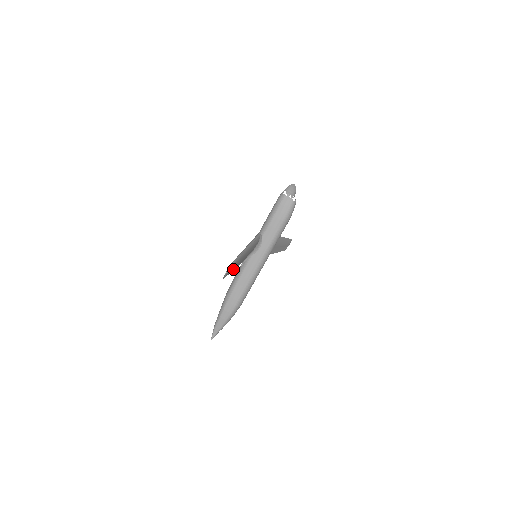
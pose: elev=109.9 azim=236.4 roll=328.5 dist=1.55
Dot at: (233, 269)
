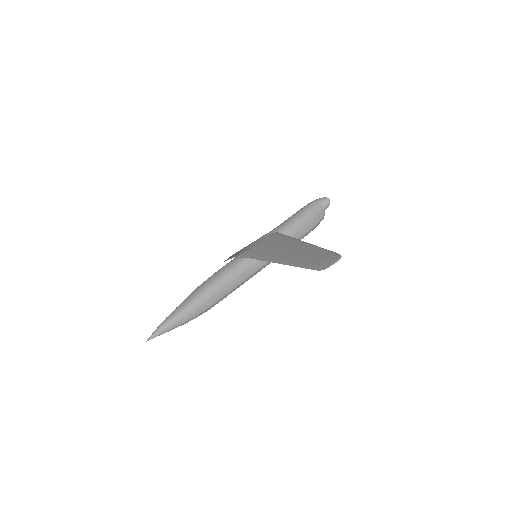
Dot at: (289, 262)
